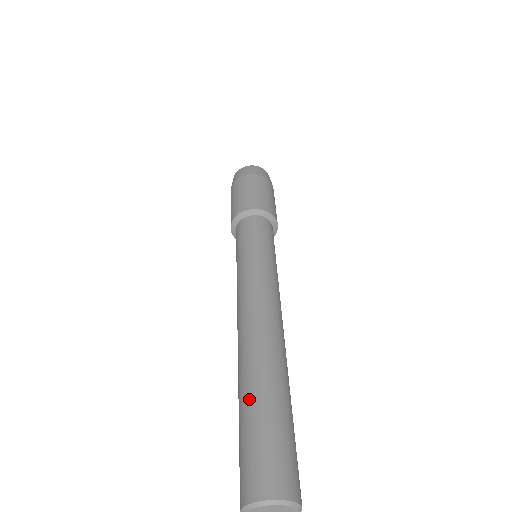
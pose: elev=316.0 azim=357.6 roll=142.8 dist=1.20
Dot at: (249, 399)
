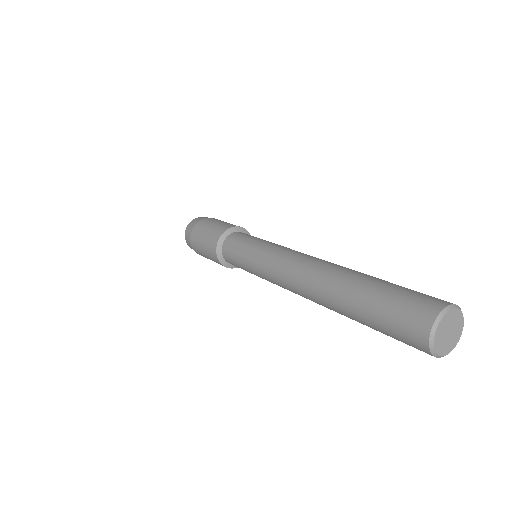
Dot at: (361, 286)
